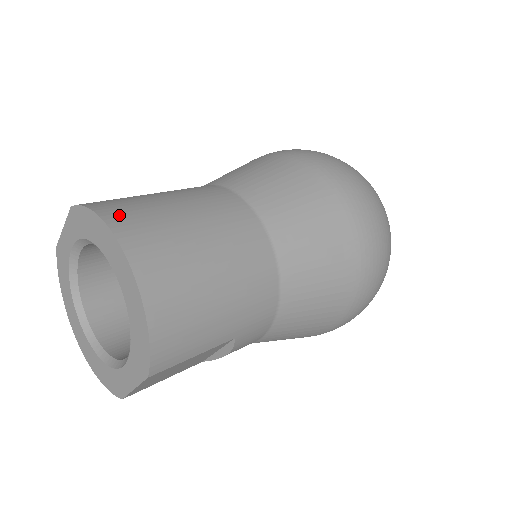
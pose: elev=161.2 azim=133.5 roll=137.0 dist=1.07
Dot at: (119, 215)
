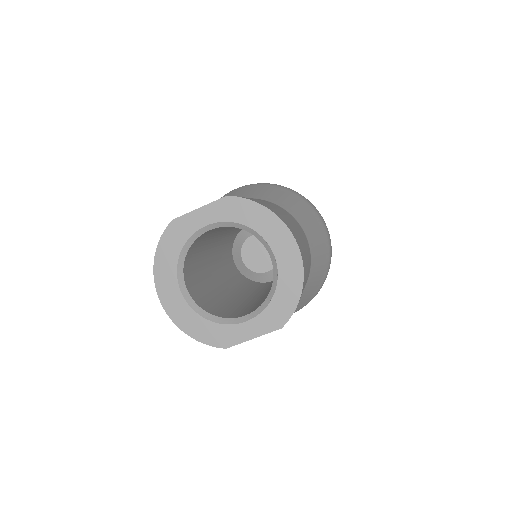
Dot at: (277, 213)
